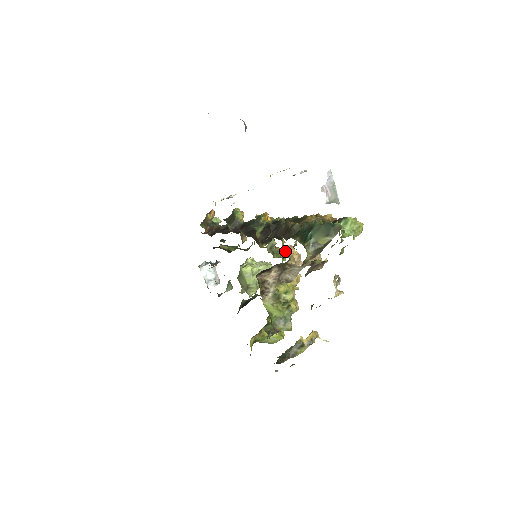
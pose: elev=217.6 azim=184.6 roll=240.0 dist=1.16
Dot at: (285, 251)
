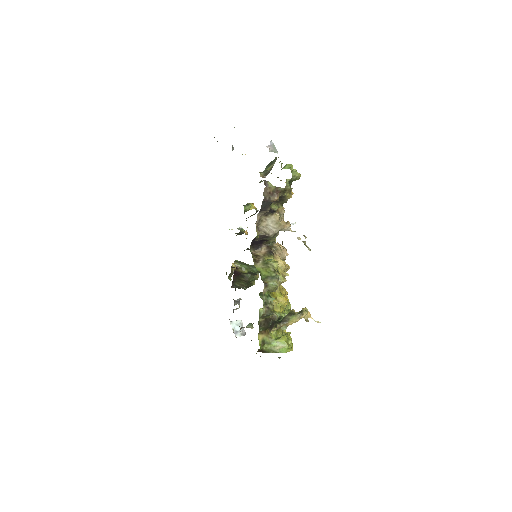
Dot at: occluded
